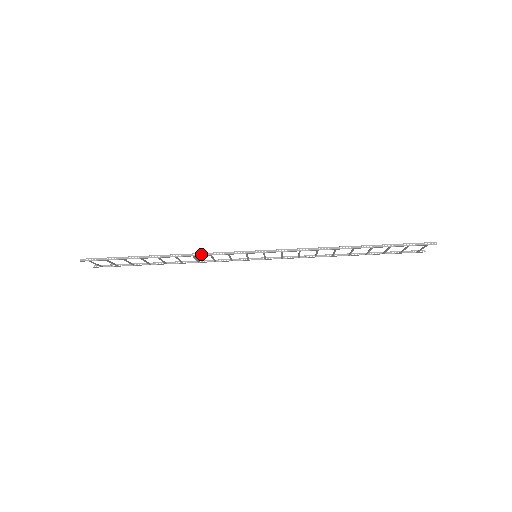
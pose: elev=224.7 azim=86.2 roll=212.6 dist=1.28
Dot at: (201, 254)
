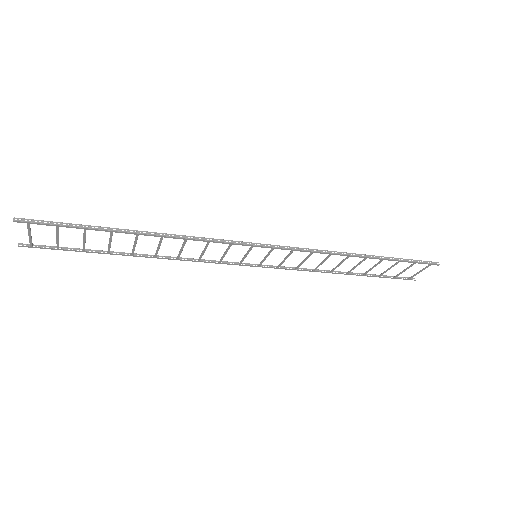
Dot at: (197, 238)
